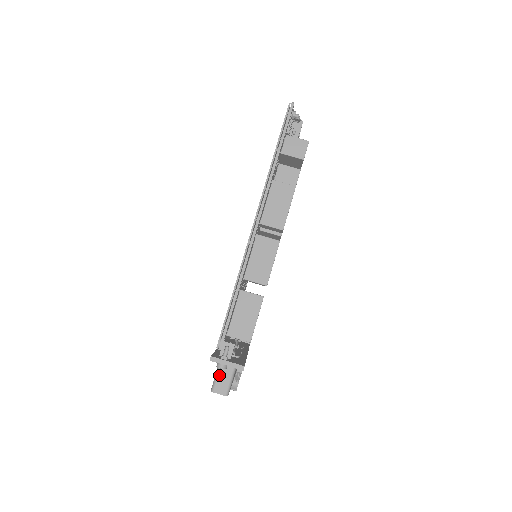
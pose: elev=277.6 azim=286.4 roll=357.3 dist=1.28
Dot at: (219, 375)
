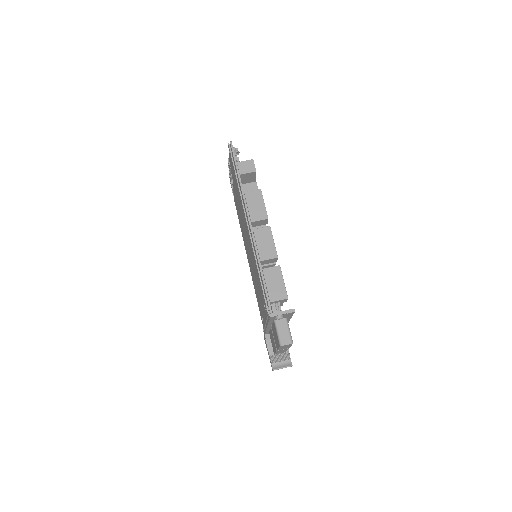
Dot at: (280, 332)
